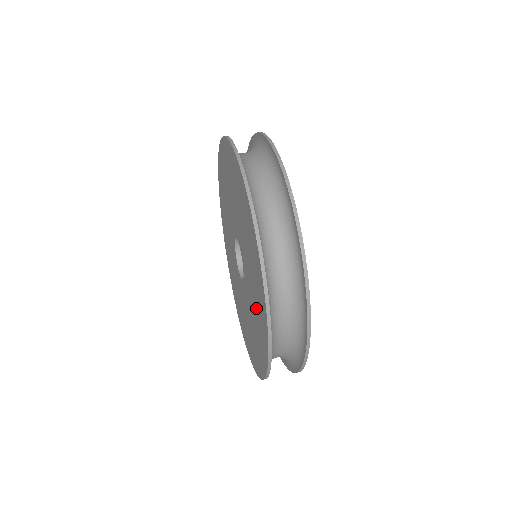
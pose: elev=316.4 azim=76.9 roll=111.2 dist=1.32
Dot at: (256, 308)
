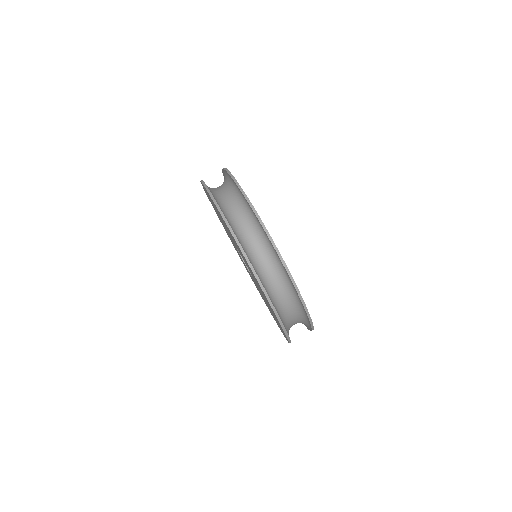
Dot at: (265, 302)
